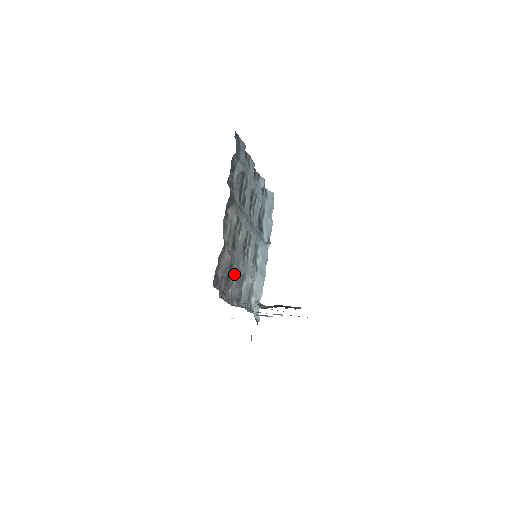
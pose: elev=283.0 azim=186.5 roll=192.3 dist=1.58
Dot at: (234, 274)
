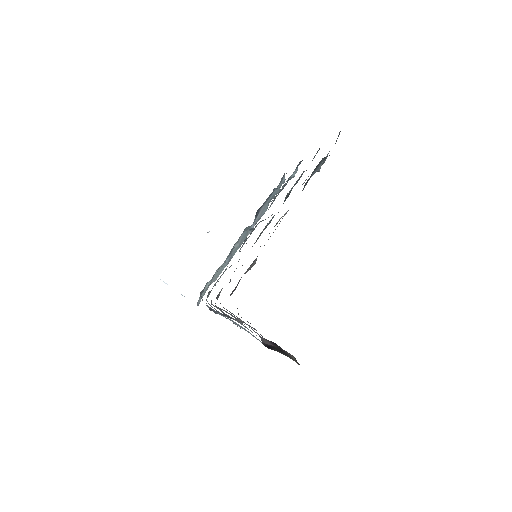
Dot at: occluded
